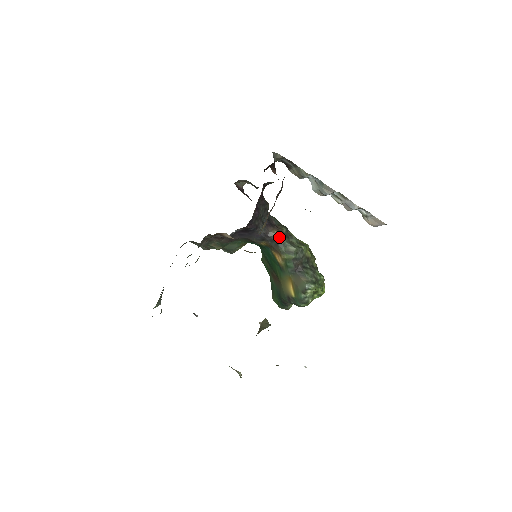
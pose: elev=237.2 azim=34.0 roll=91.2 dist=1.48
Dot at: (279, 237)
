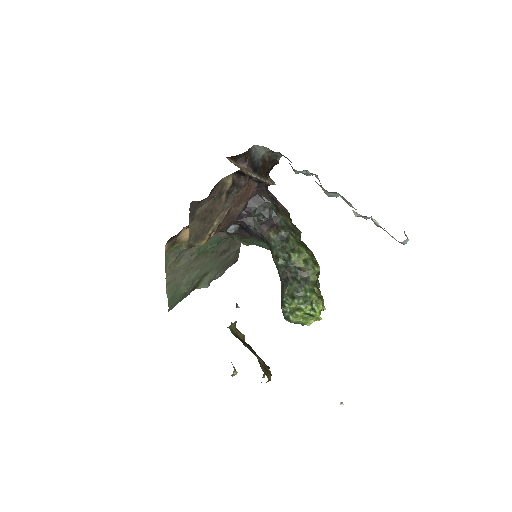
Dot at: (272, 239)
